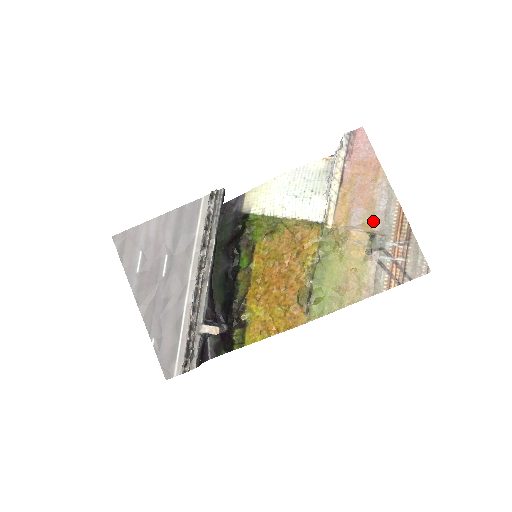
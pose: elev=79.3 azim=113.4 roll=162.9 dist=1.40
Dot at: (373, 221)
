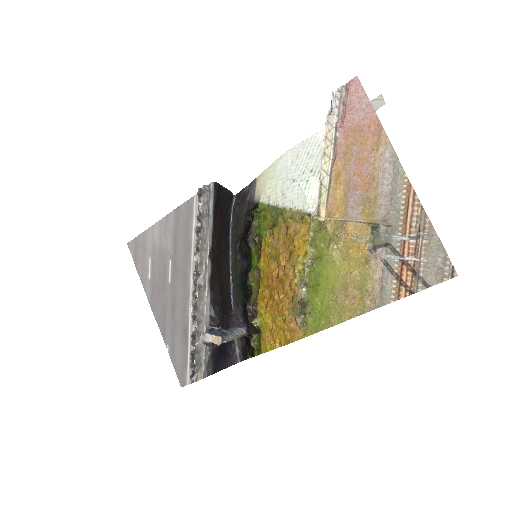
Dot at: (375, 207)
